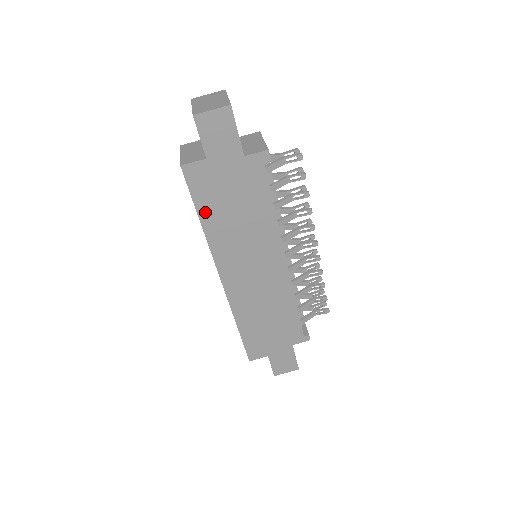
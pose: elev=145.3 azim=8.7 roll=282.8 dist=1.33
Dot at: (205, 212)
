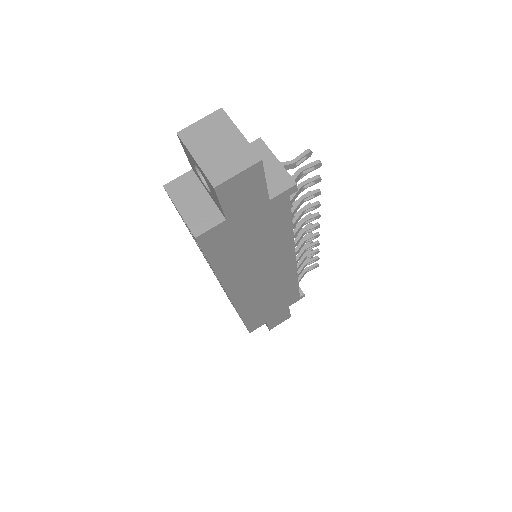
Dot at: (220, 262)
